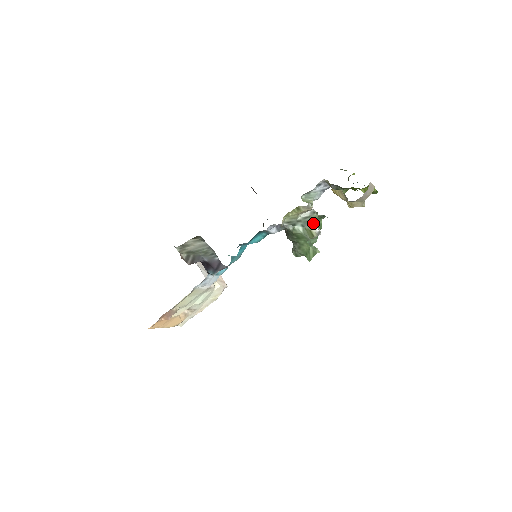
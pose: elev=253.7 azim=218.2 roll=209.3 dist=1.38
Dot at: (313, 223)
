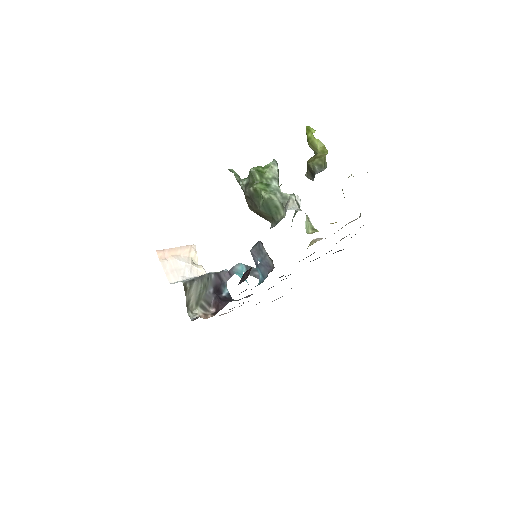
Dot at: occluded
